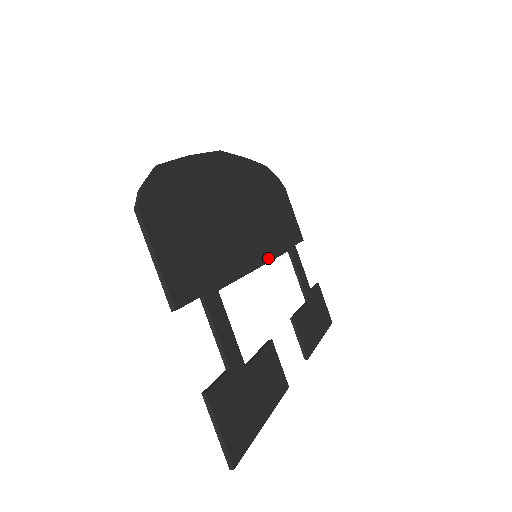
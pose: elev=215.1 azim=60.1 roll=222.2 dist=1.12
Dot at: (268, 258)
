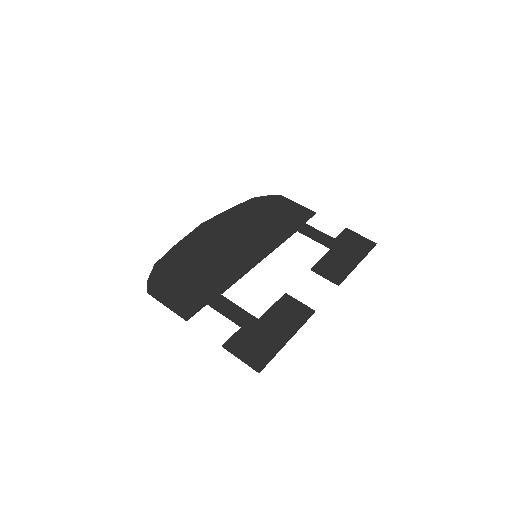
Dot at: (269, 250)
